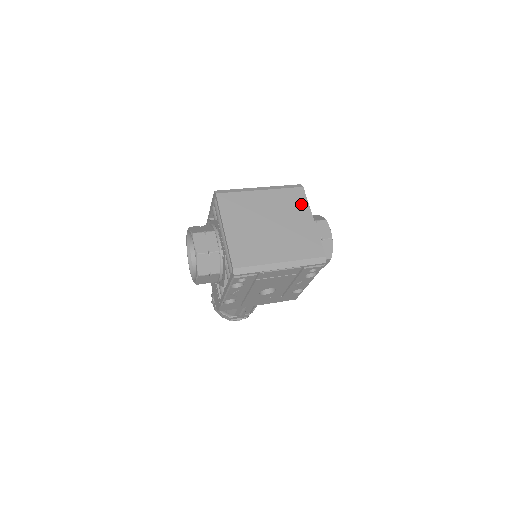
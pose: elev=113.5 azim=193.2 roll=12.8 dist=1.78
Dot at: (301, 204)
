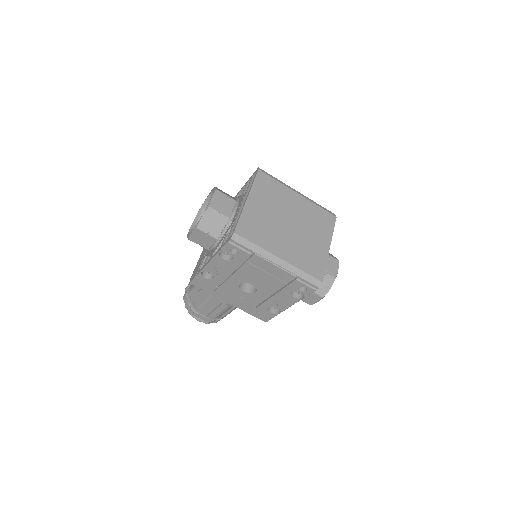
Dot at: (326, 228)
